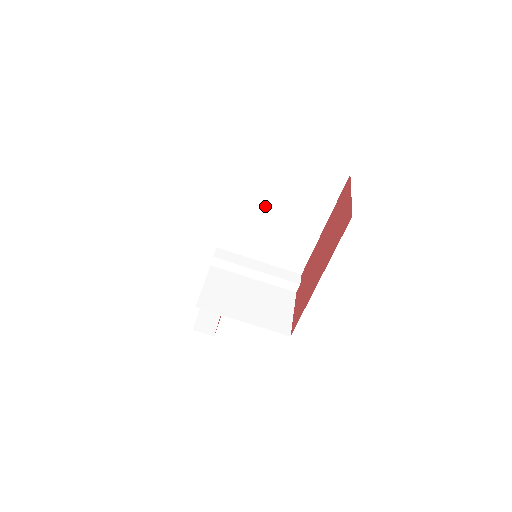
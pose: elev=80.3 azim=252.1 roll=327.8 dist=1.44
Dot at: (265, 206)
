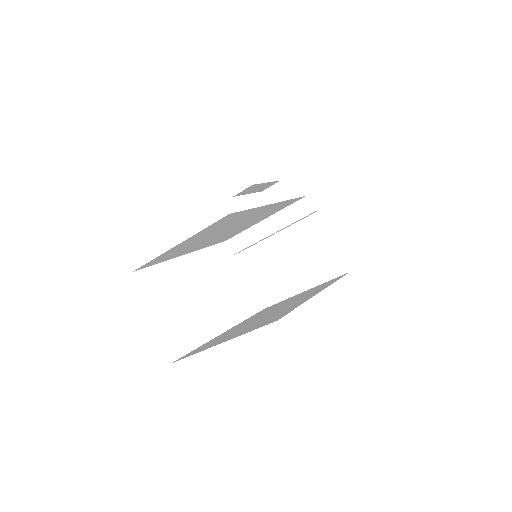
Dot at: (211, 238)
